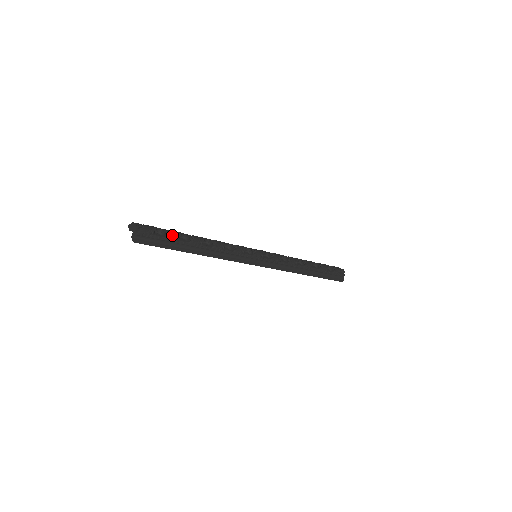
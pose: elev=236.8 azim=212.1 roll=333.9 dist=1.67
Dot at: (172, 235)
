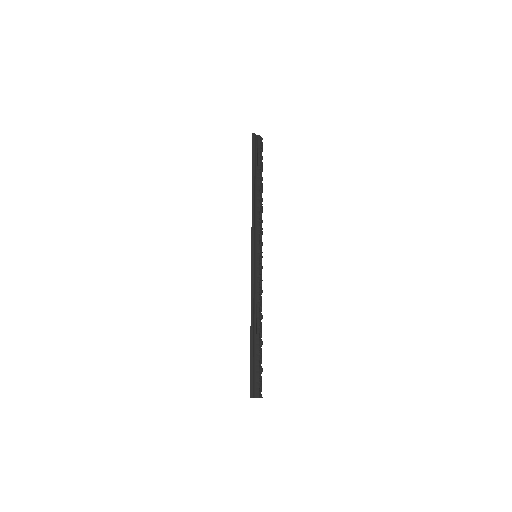
Dot at: occluded
